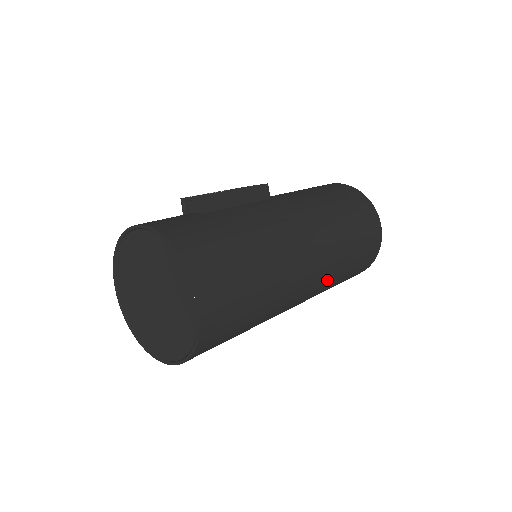
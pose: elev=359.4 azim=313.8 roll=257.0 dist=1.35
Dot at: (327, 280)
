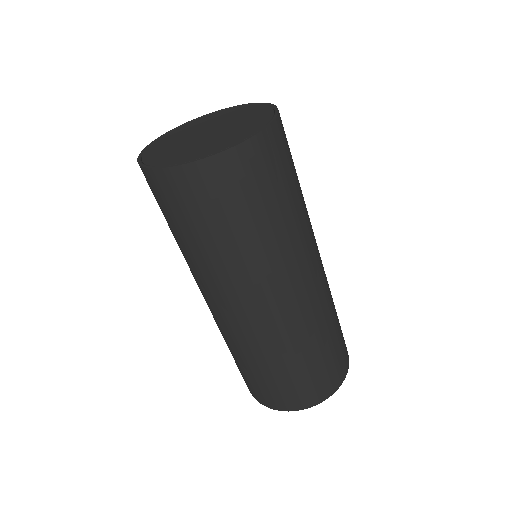
Dot at: (313, 314)
